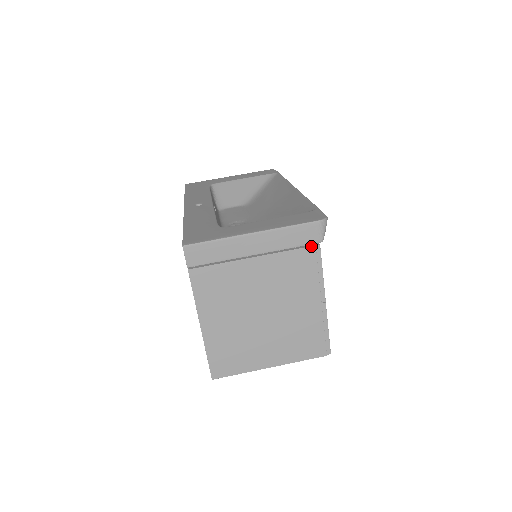
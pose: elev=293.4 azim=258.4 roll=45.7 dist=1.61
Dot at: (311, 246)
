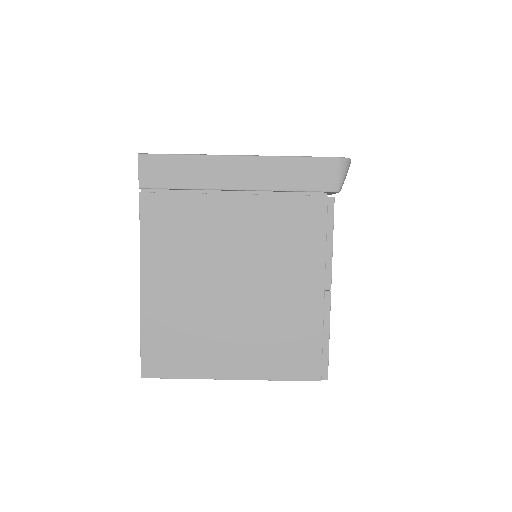
Dot at: (321, 195)
